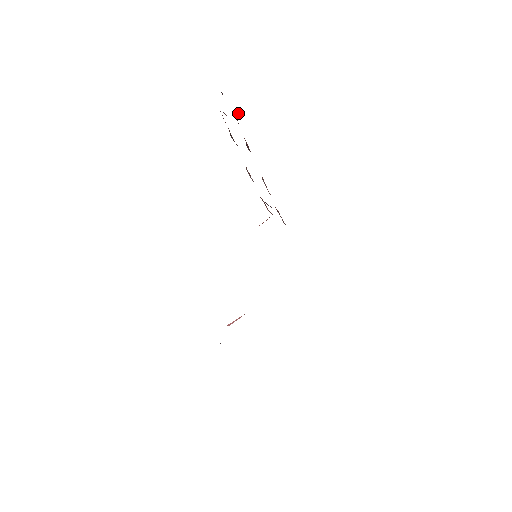
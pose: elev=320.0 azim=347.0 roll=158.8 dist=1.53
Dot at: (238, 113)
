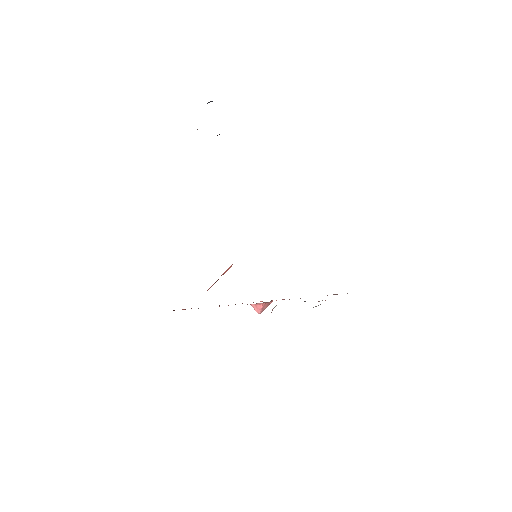
Dot at: occluded
